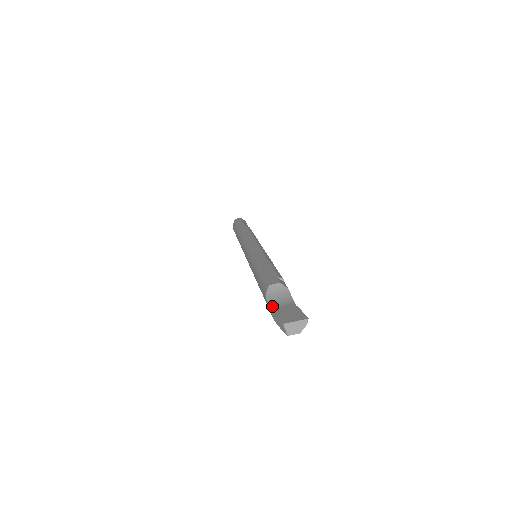
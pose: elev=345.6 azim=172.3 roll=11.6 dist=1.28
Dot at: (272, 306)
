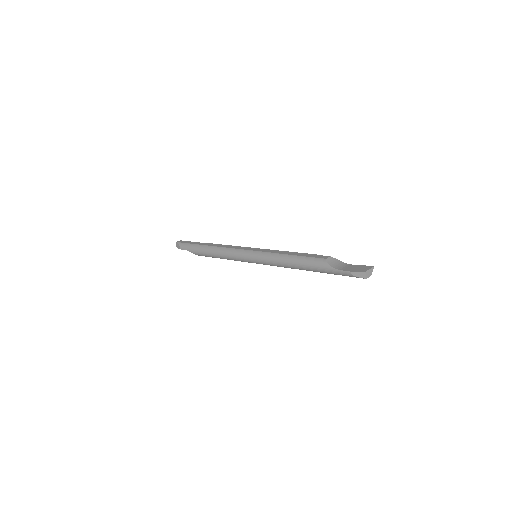
Dot at: (340, 269)
